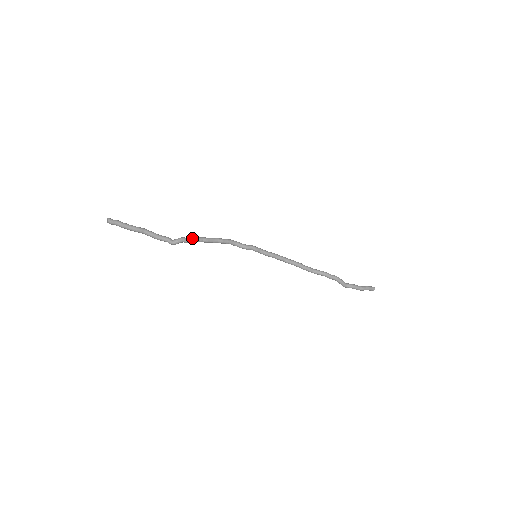
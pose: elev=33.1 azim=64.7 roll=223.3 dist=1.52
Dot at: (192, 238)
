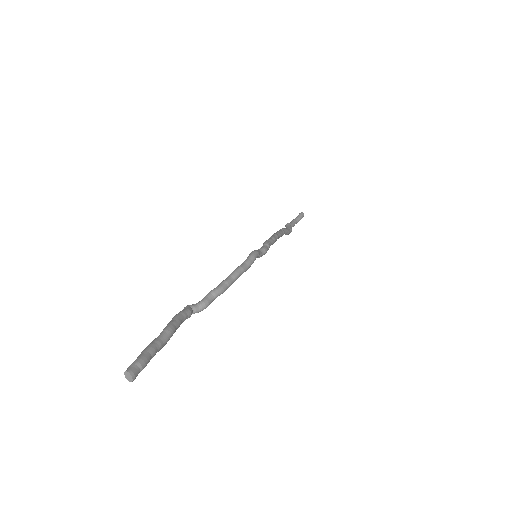
Dot at: occluded
